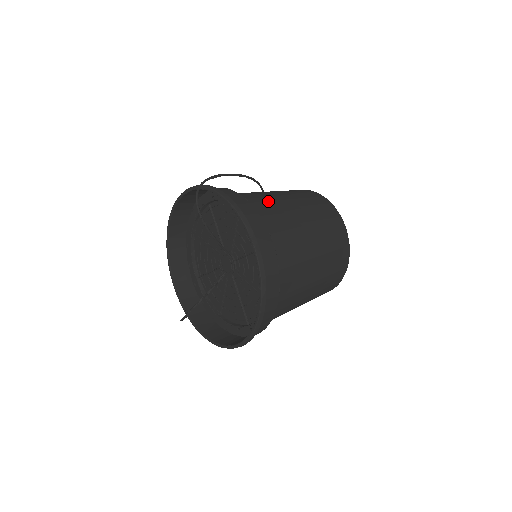
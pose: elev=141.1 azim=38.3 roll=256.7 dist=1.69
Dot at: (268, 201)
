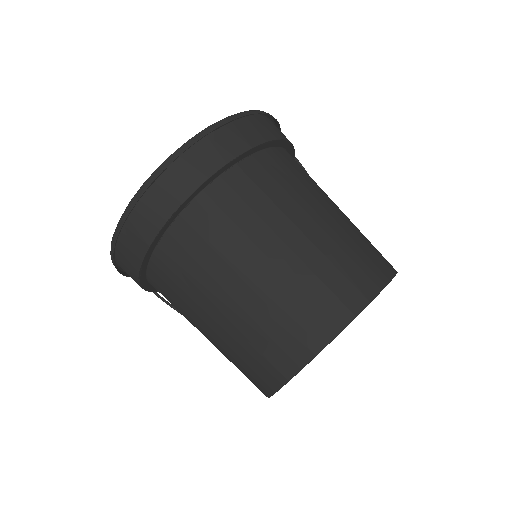
Dot at: occluded
